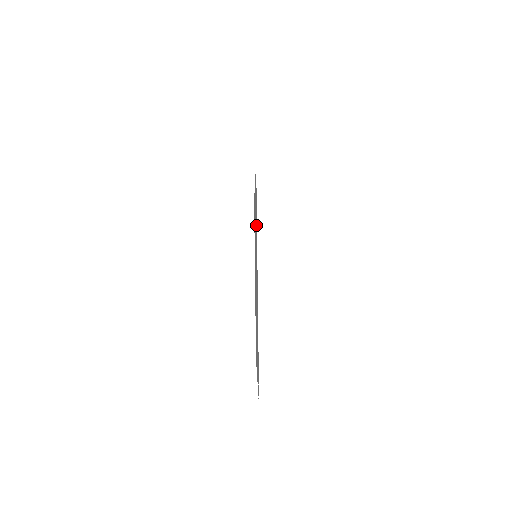
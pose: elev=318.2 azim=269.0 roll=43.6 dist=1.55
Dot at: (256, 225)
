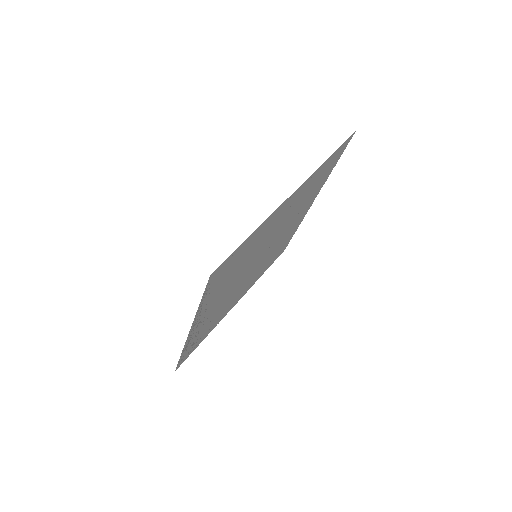
Dot at: (219, 286)
